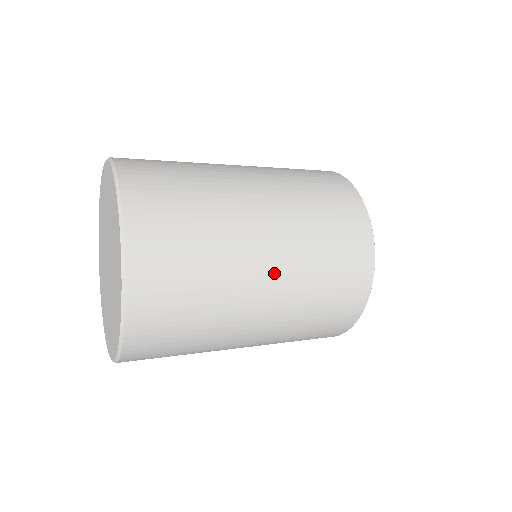
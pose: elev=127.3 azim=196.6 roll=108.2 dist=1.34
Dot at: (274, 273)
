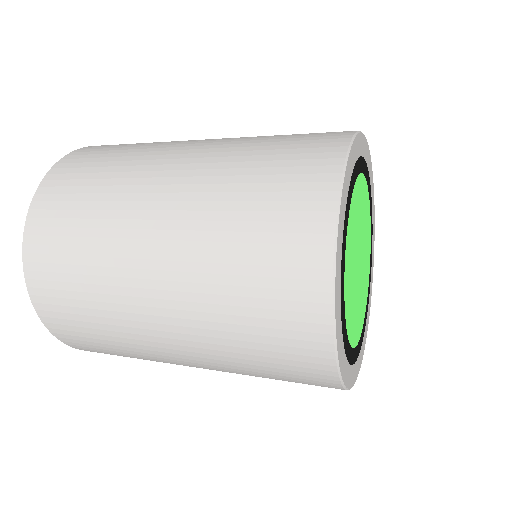
Dot at: (200, 366)
